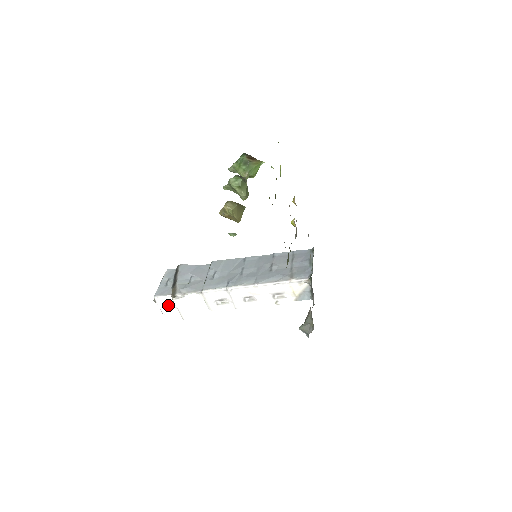
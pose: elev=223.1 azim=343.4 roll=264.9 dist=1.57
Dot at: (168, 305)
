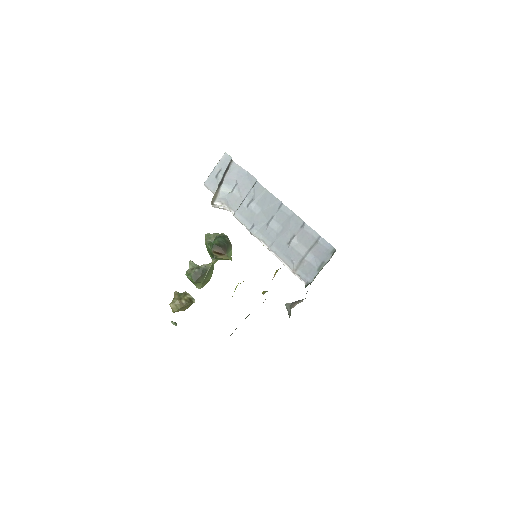
Dot at: occluded
